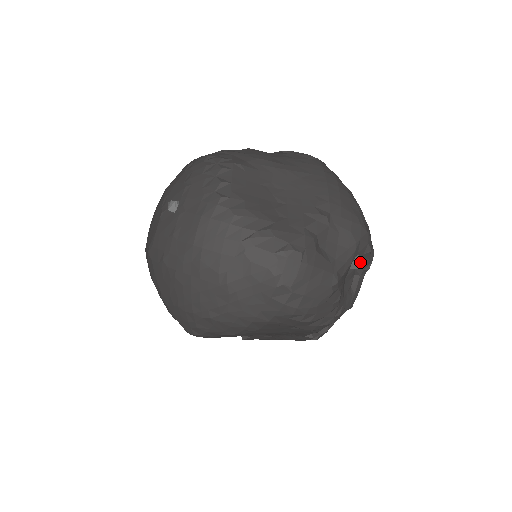
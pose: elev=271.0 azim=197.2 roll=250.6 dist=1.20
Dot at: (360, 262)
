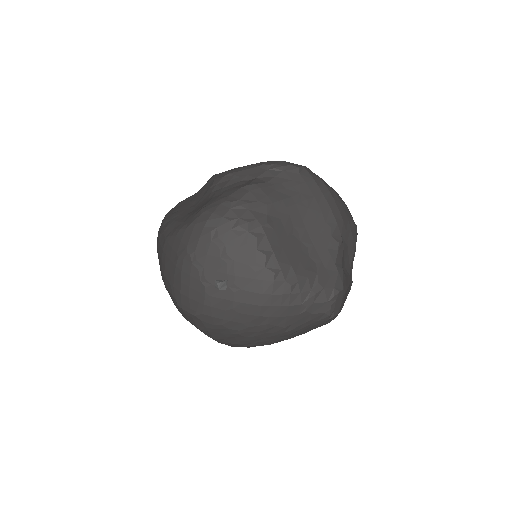
Dot at: occluded
